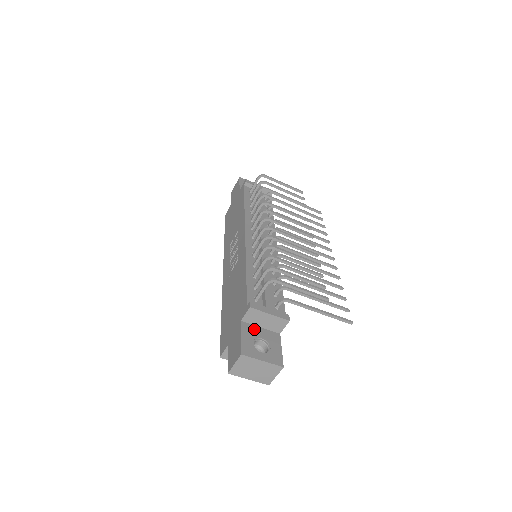
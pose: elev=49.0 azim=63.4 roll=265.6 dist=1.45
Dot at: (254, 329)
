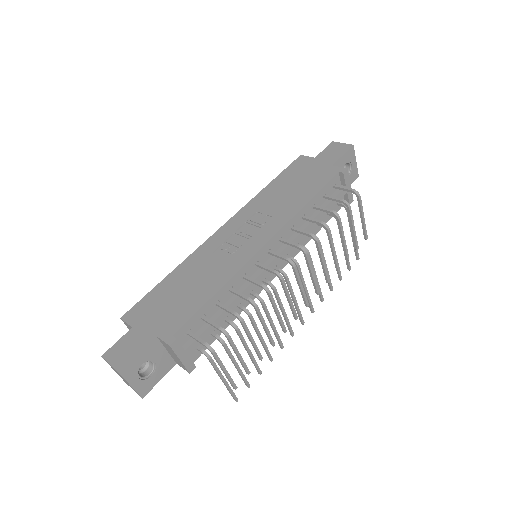
Dot at: (159, 350)
